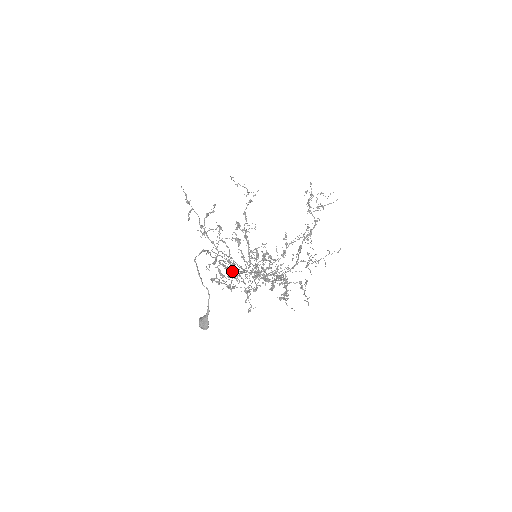
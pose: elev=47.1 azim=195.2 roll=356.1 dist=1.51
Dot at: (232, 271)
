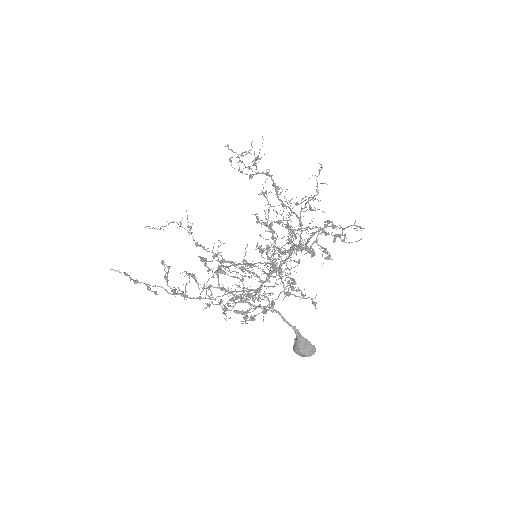
Dot at: (249, 299)
